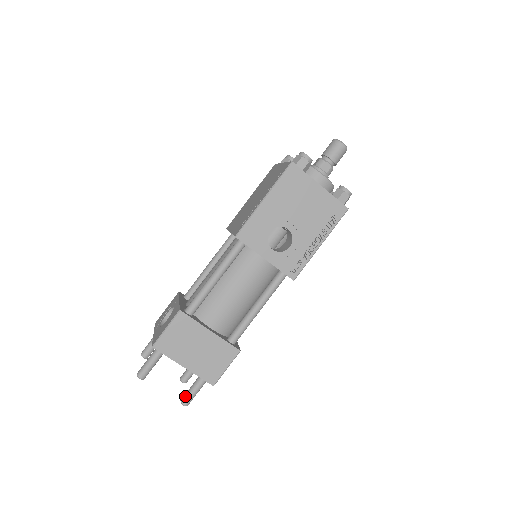
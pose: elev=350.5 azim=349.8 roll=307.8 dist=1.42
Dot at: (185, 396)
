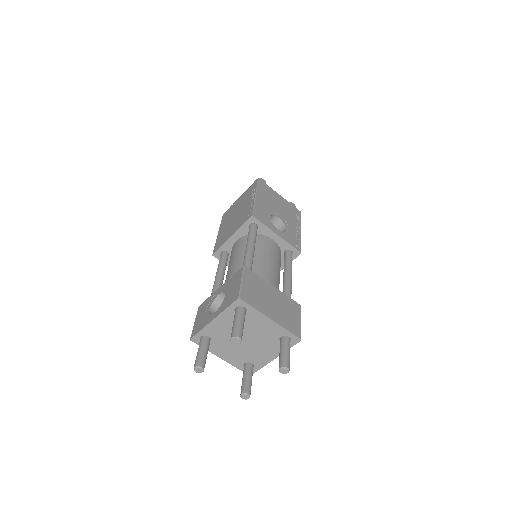
Dot at: (282, 360)
